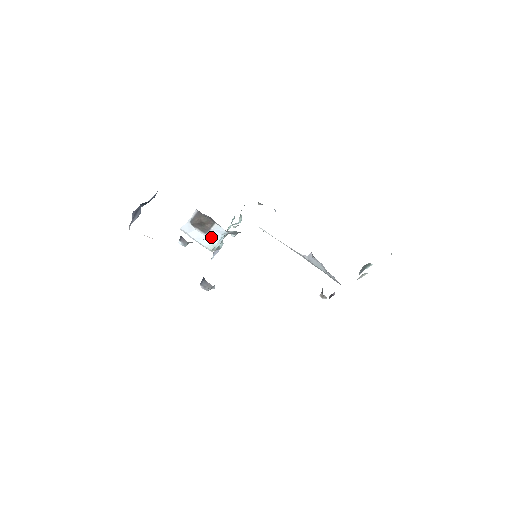
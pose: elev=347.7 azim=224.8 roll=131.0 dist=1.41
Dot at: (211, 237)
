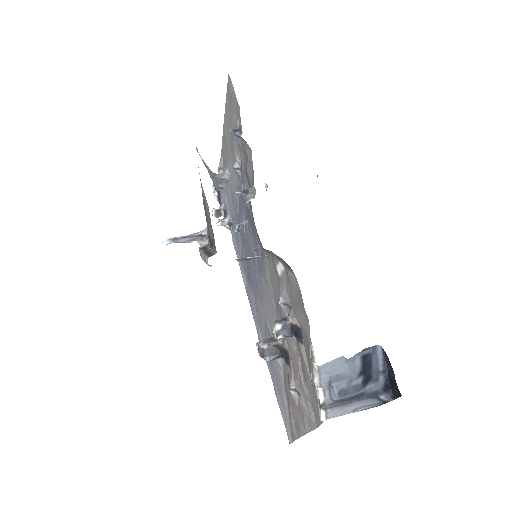
Dot at: occluded
